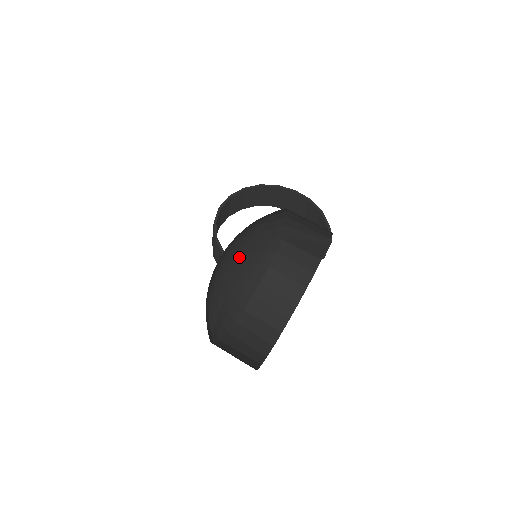
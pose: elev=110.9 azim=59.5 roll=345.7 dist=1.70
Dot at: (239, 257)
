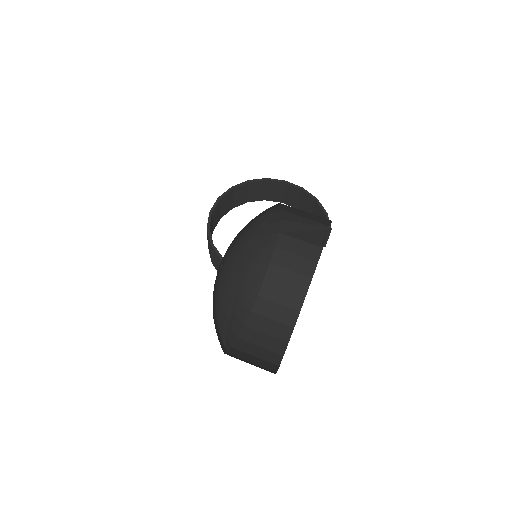
Dot at: (240, 263)
